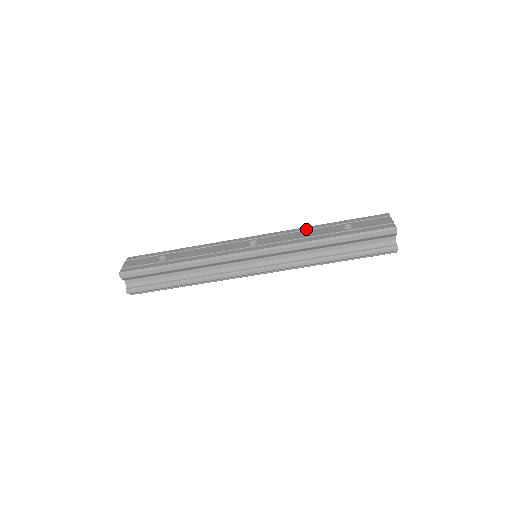
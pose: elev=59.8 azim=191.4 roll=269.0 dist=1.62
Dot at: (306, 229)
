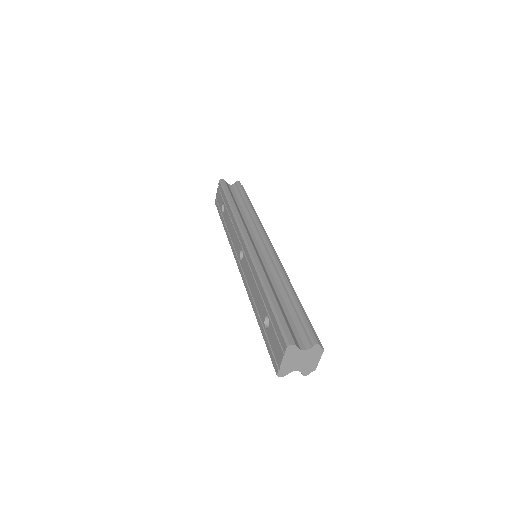
Dot at: (256, 281)
